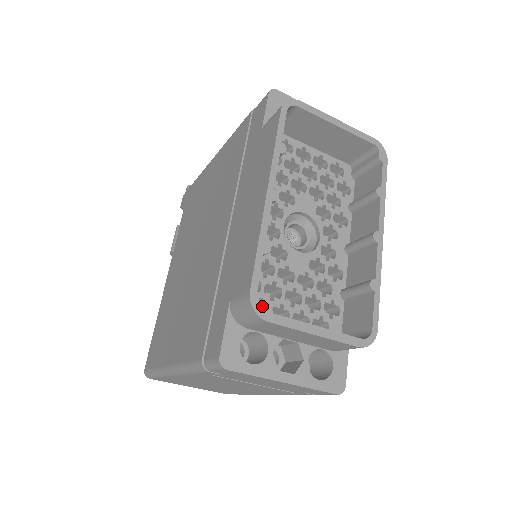
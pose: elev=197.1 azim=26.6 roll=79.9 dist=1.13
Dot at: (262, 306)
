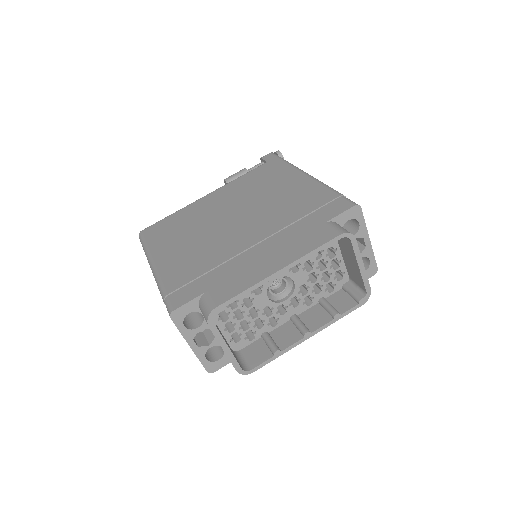
Dot at: (214, 318)
